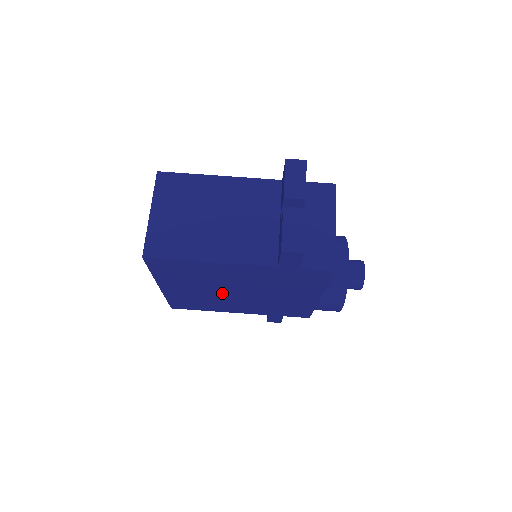
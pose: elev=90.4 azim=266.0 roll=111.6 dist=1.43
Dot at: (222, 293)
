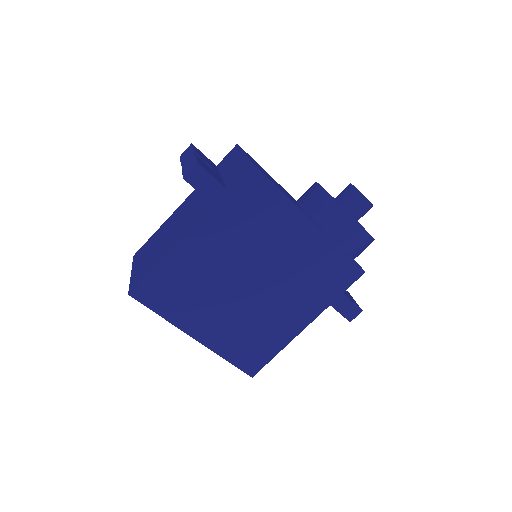
Dot at: (243, 299)
